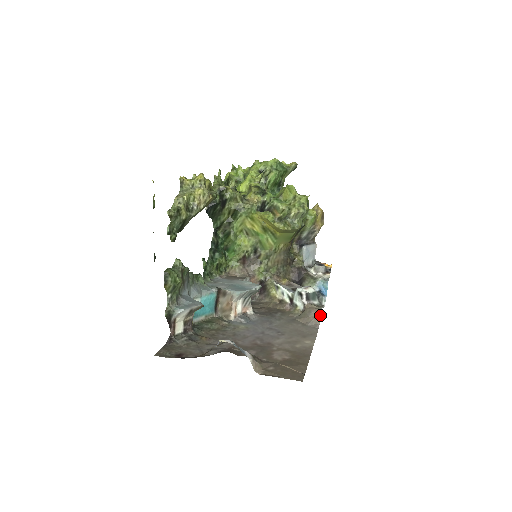
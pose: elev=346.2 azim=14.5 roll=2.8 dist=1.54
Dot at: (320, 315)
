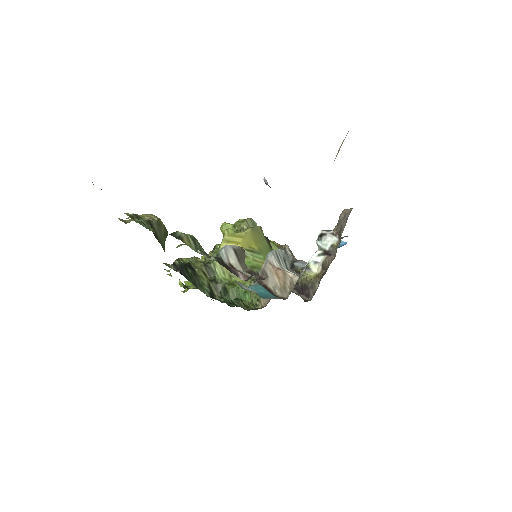
Dot at: (345, 210)
